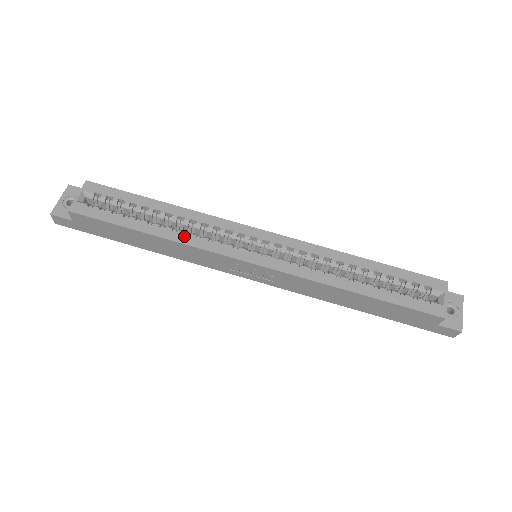
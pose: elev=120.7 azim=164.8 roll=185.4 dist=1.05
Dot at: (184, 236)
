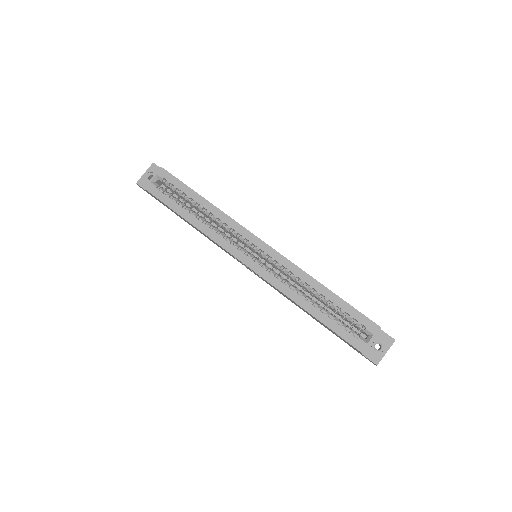
Dot at: (208, 229)
